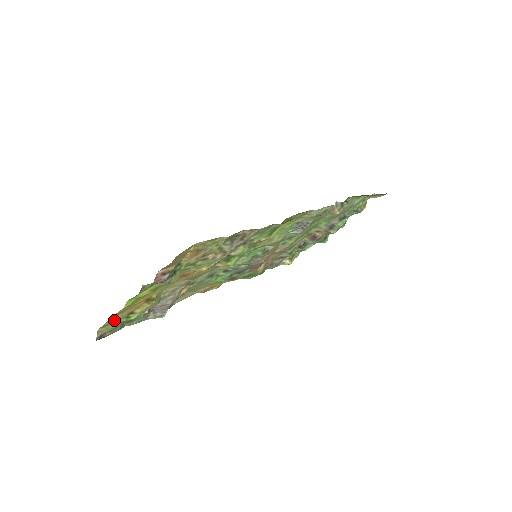
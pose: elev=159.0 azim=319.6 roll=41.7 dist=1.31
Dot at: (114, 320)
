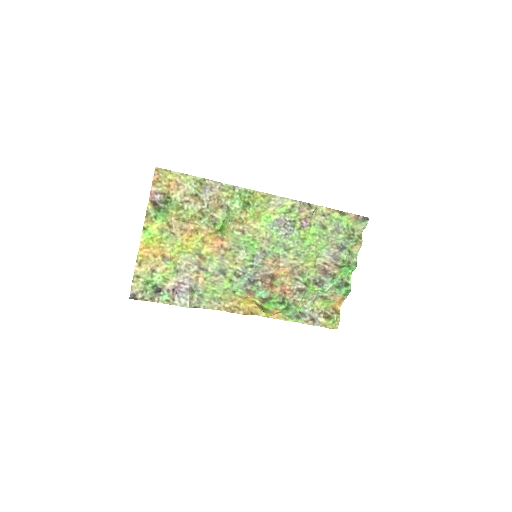
Dot at: (141, 273)
